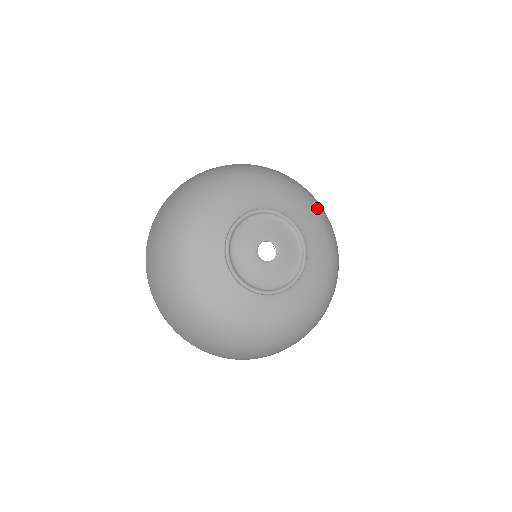
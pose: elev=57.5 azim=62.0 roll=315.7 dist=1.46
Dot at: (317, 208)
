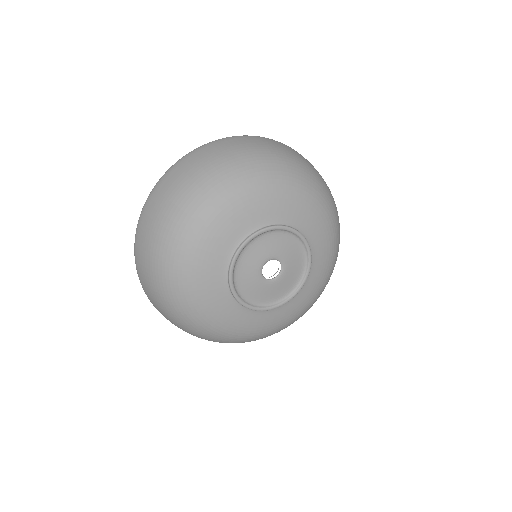
Dot at: (334, 263)
